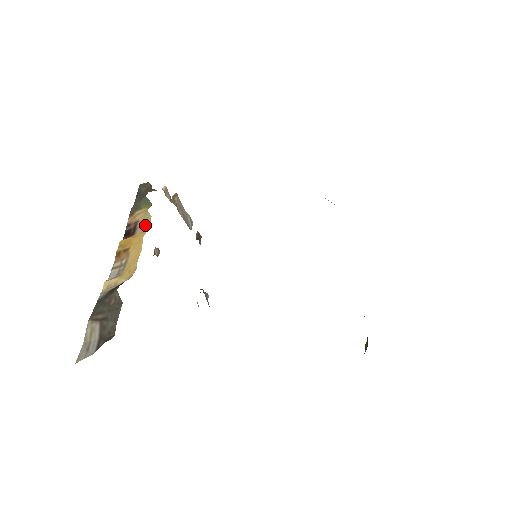
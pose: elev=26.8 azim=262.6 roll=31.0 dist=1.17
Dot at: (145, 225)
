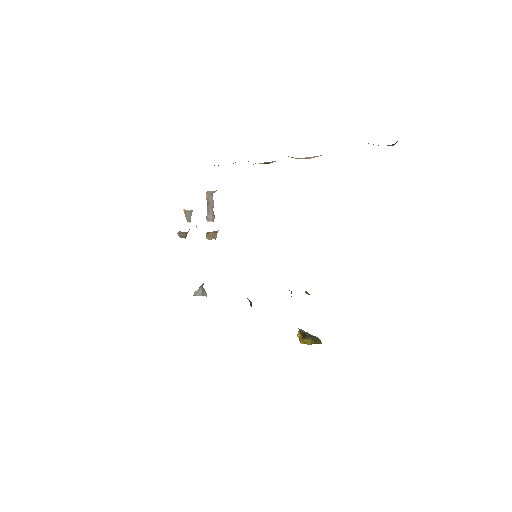
Dot at: occluded
